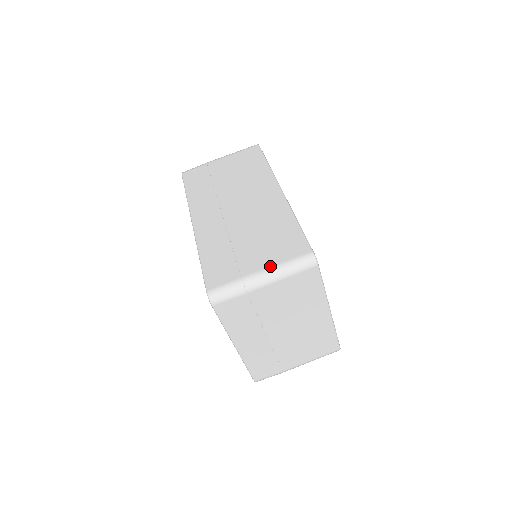
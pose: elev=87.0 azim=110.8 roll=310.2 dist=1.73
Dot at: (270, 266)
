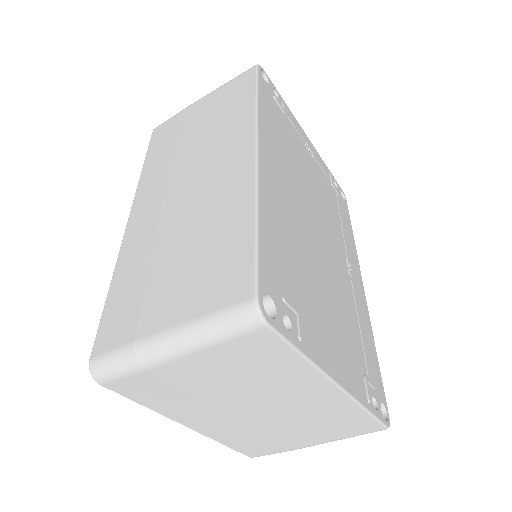
Dot at: (180, 322)
